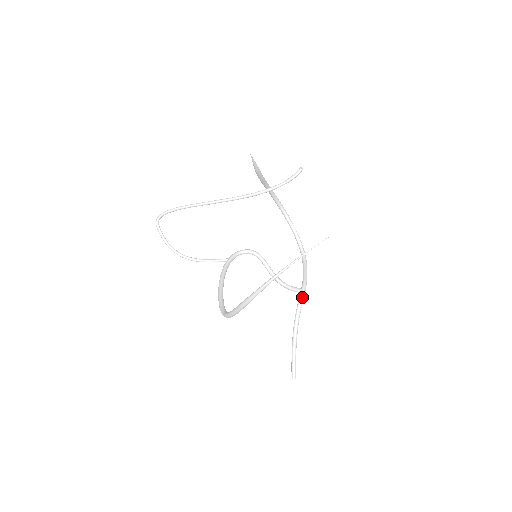
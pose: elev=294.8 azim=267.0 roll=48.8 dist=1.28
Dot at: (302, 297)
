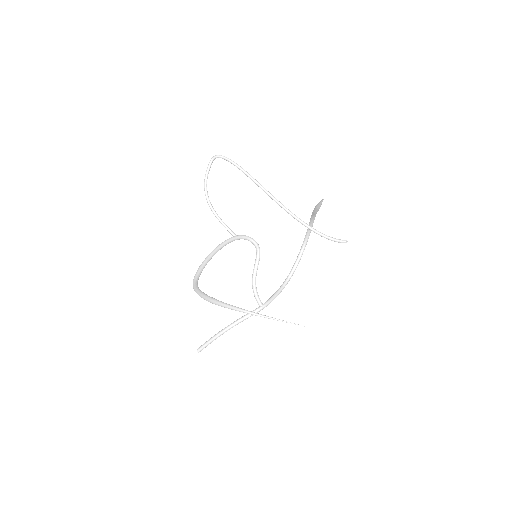
Dot at: (257, 311)
